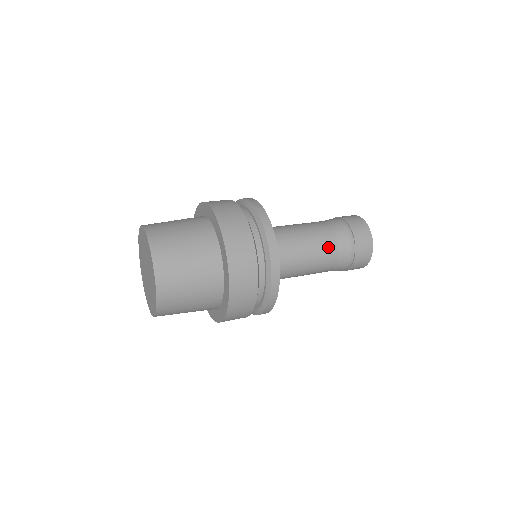
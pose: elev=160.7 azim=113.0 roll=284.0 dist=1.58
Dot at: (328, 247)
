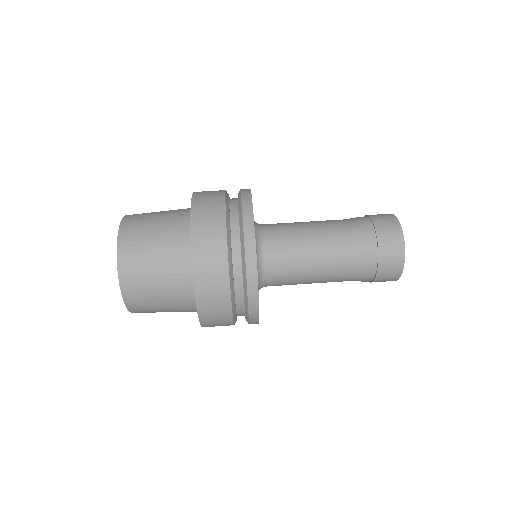
Dot at: (338, 280)
